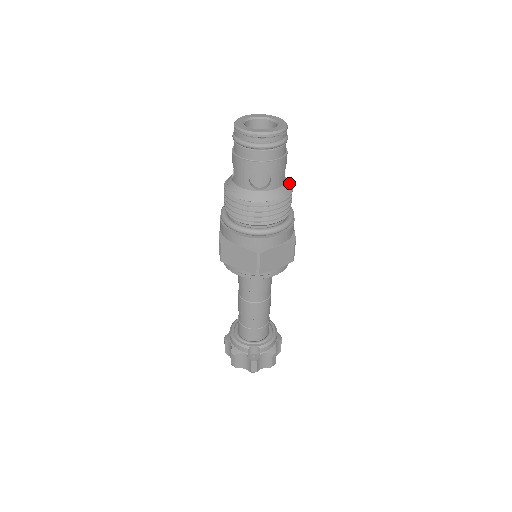
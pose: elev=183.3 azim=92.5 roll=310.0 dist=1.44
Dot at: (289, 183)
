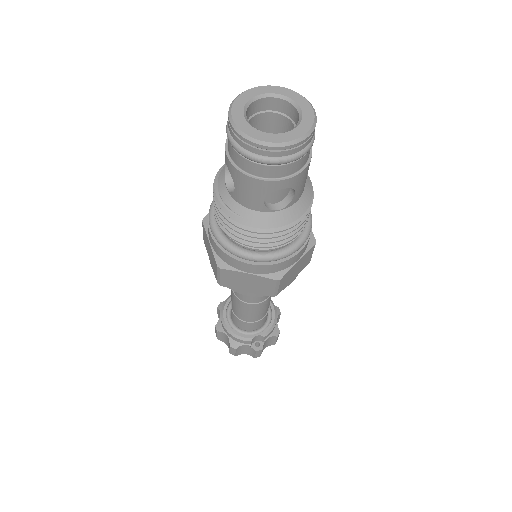
Dot at: (307, 177)
